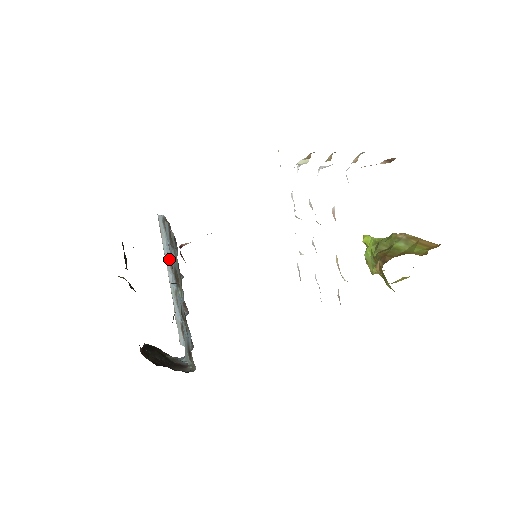
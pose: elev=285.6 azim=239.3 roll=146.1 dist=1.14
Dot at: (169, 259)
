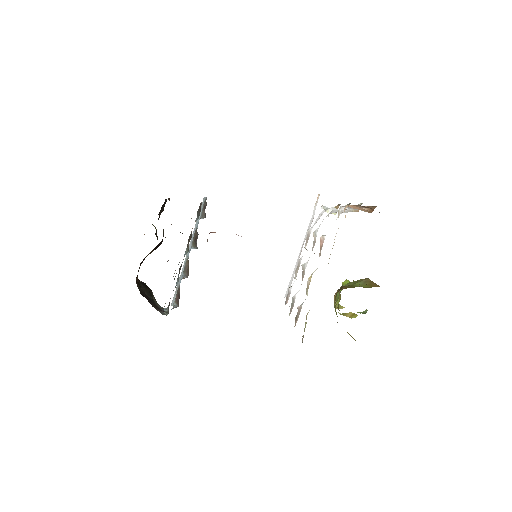
Dot at: (195, 232)
